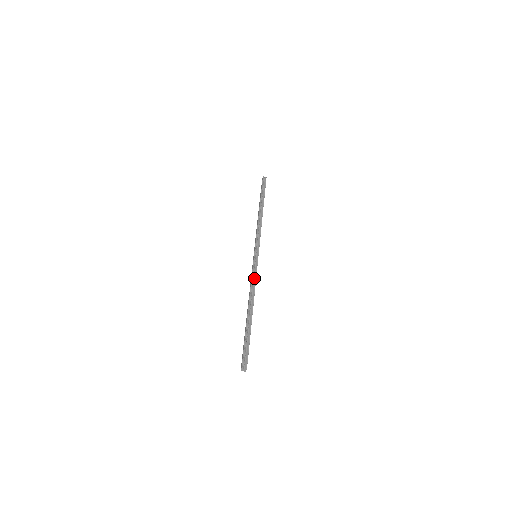
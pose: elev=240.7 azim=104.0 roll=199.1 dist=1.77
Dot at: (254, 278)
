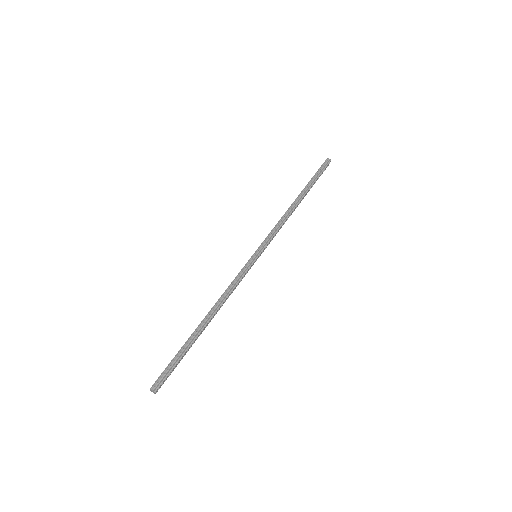
Dot at: (235, 283)
